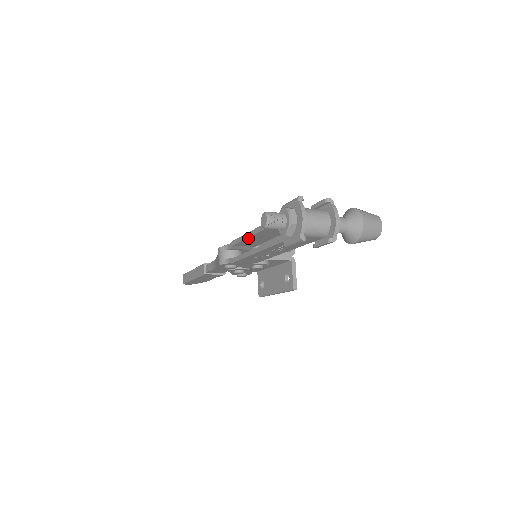
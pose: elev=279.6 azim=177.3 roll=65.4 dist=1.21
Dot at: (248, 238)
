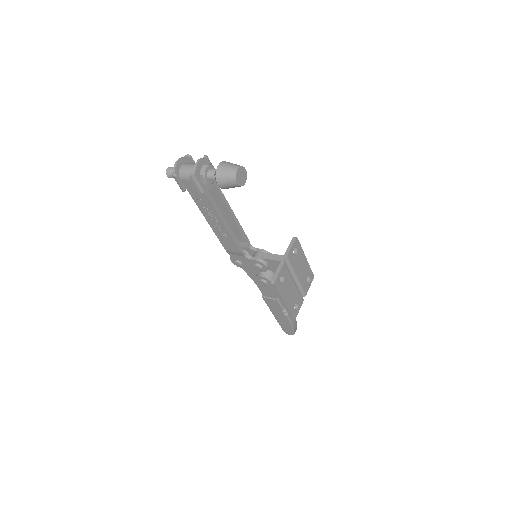
Dot at: occluded
